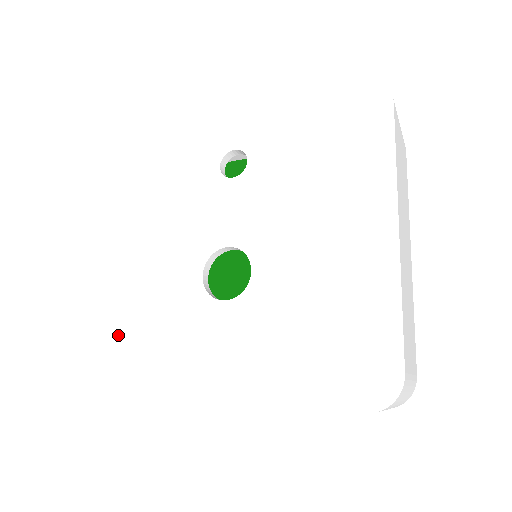
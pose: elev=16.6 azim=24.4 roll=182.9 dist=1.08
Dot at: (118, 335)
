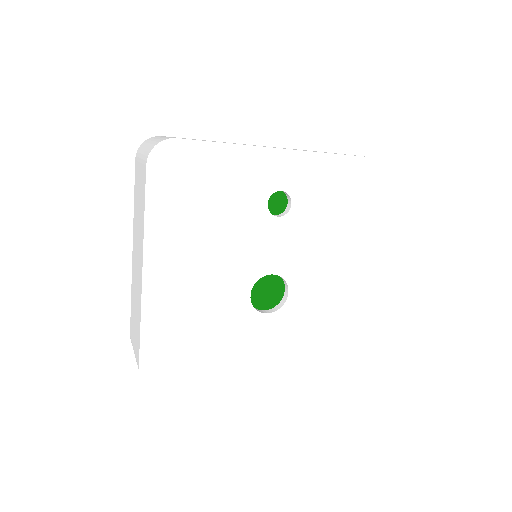
Dot at: (171, 344)
